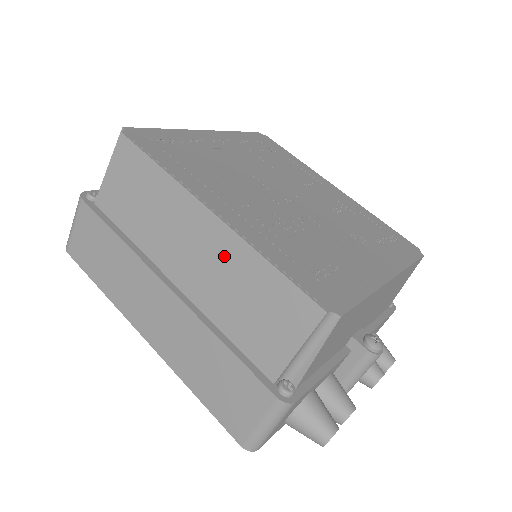
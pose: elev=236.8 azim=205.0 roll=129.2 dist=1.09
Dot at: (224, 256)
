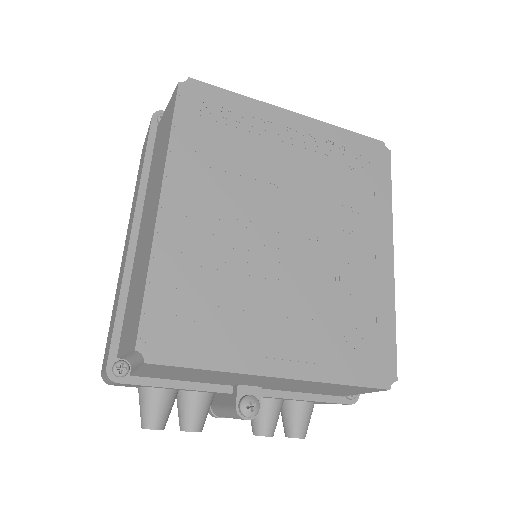
Dot at: (147, 242)
